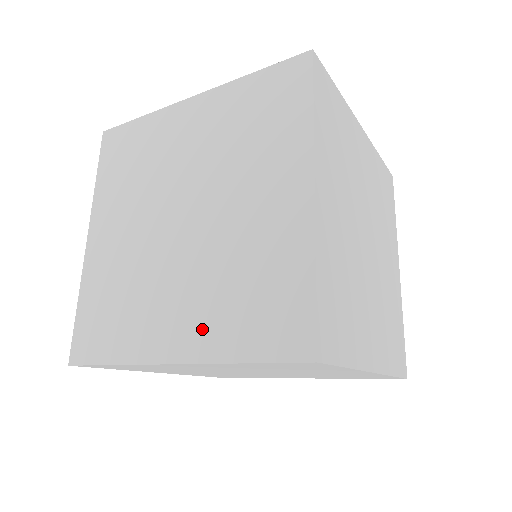
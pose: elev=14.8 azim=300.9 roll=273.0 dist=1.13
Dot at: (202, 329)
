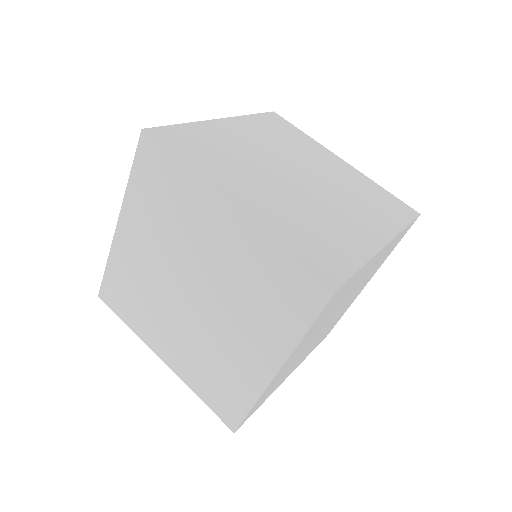
Dot at: occluded
